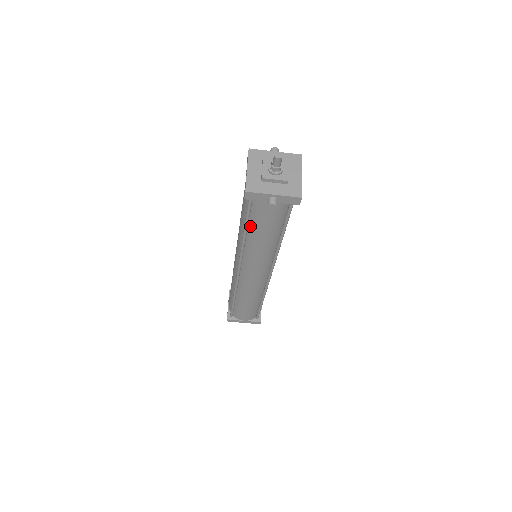
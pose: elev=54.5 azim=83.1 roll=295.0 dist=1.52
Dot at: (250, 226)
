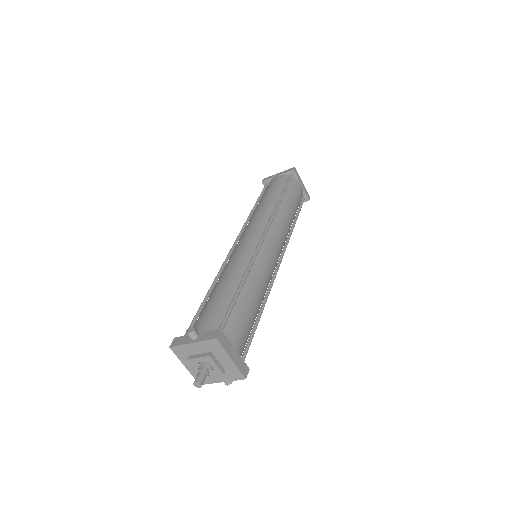
Dot at: occluded
